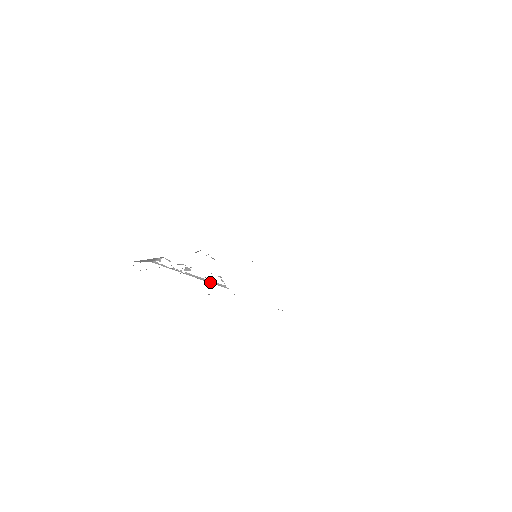
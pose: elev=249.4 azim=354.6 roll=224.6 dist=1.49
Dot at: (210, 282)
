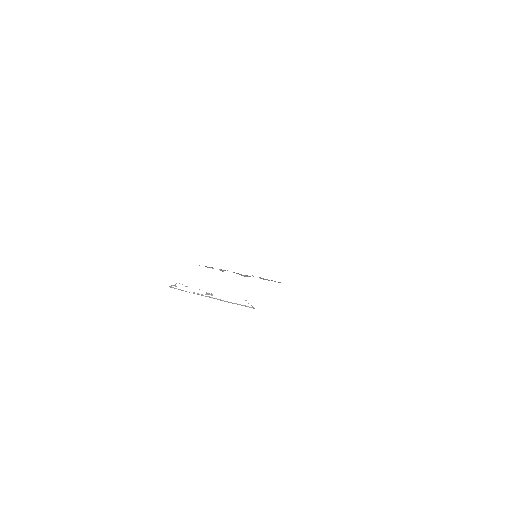
Dot at: (237, 304)
